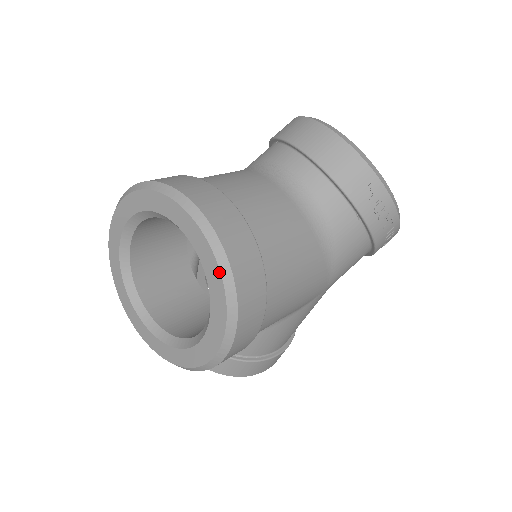
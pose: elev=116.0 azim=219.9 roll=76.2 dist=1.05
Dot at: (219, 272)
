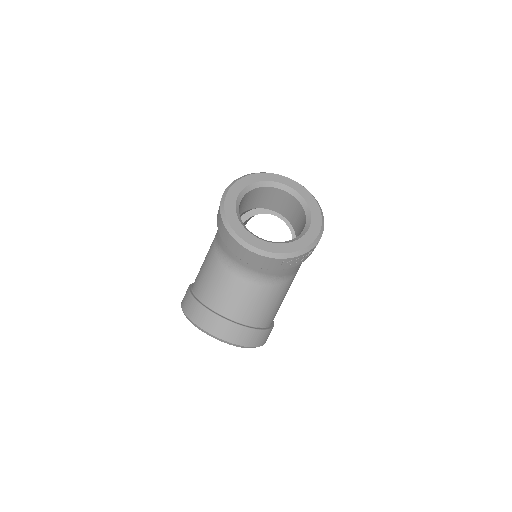
Dot at: occluded
